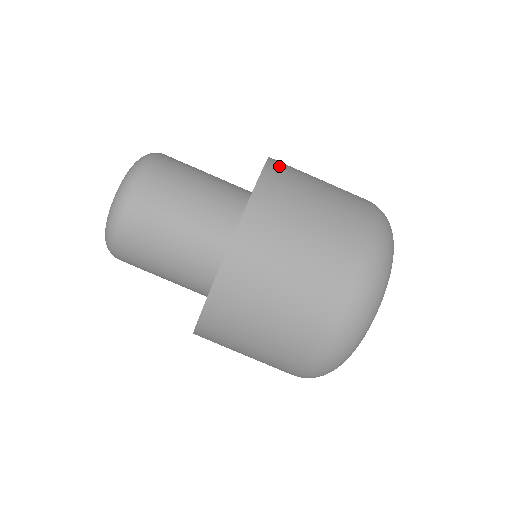
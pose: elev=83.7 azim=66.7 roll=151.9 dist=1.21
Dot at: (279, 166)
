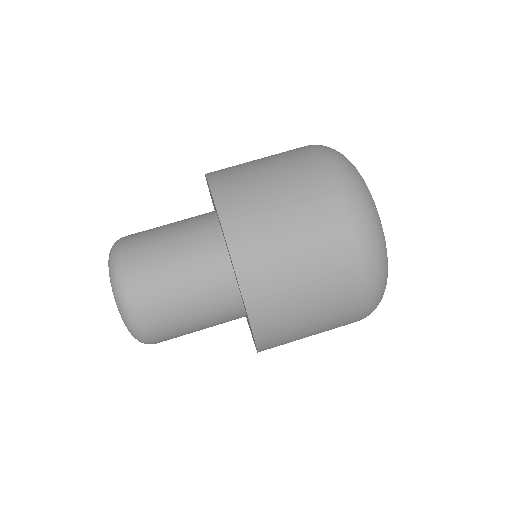
Dot at: (218, 172)
